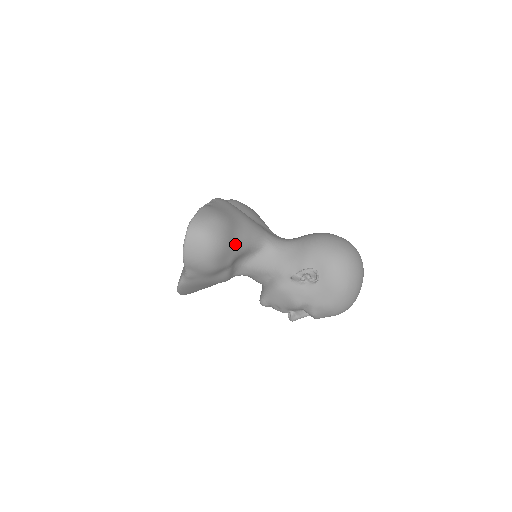
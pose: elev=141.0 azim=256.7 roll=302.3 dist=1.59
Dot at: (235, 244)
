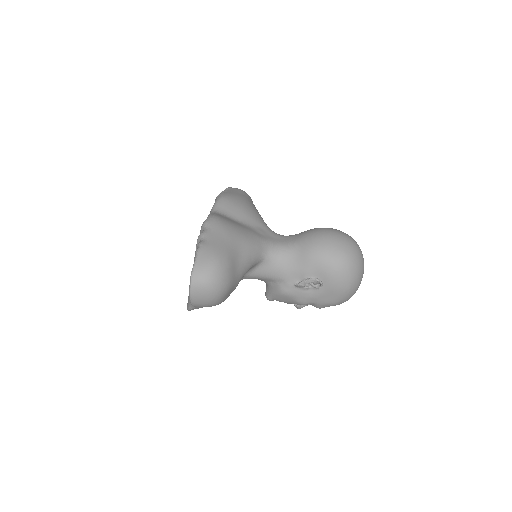
Dot at: (238, 275)
